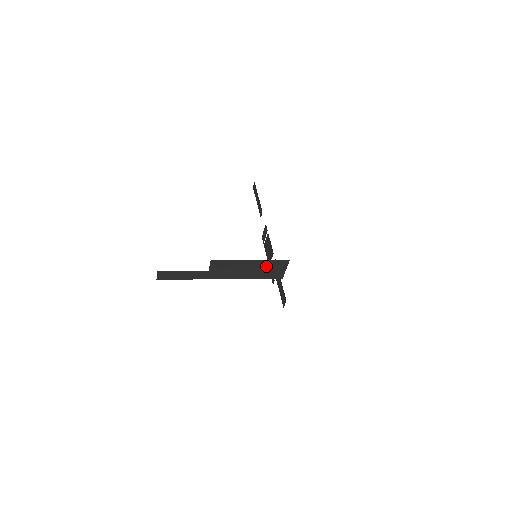
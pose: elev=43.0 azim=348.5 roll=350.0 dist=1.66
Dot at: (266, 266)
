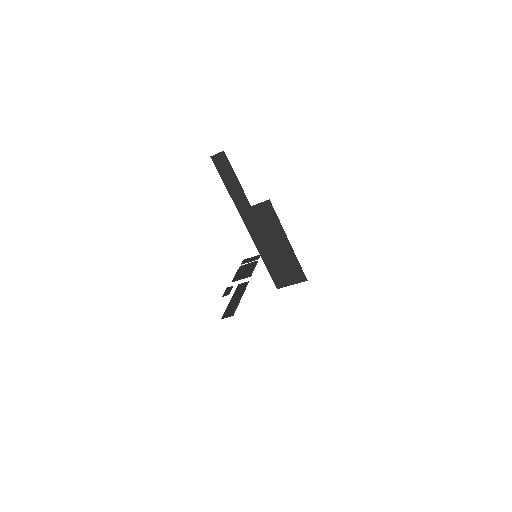
Dot at: (287, 262)
